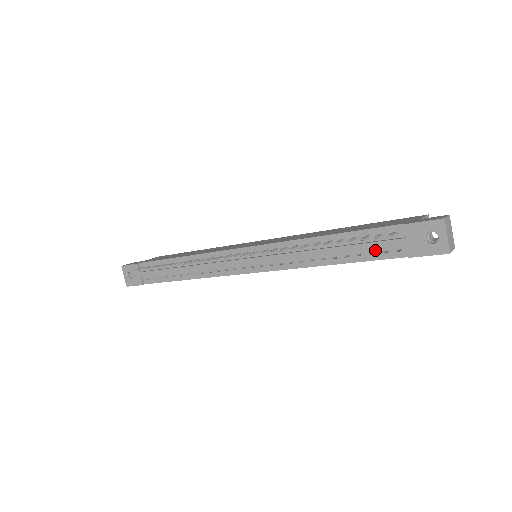
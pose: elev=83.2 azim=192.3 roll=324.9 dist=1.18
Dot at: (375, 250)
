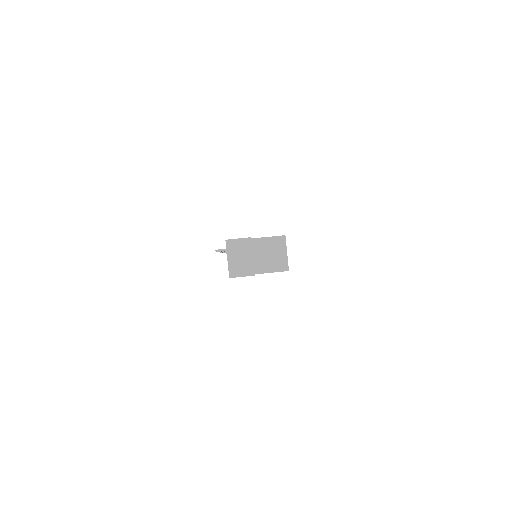
Dot at: occluded
